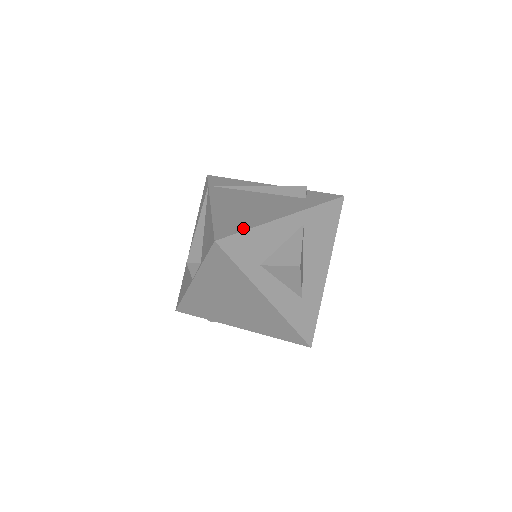
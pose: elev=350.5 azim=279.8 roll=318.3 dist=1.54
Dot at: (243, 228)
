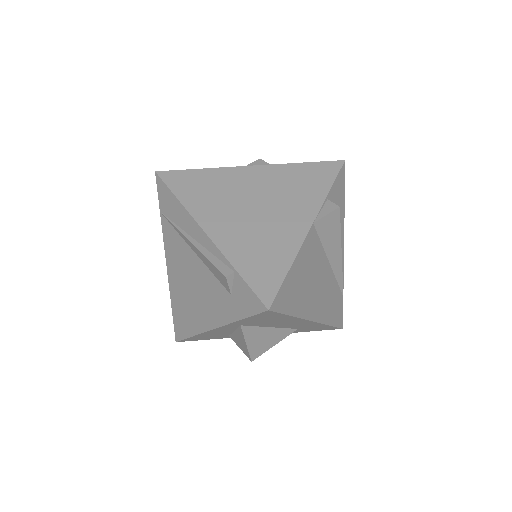
Dot at: (188, 333)
